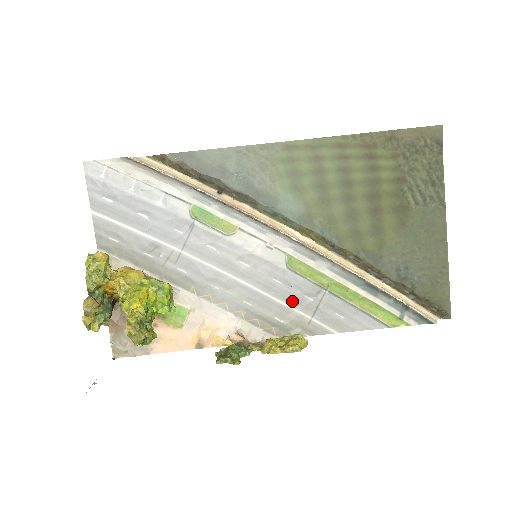
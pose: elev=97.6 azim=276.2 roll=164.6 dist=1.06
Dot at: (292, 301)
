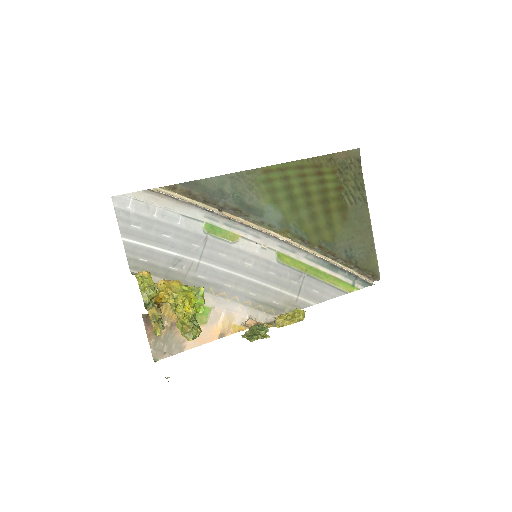
Dot at: (283, 286)
